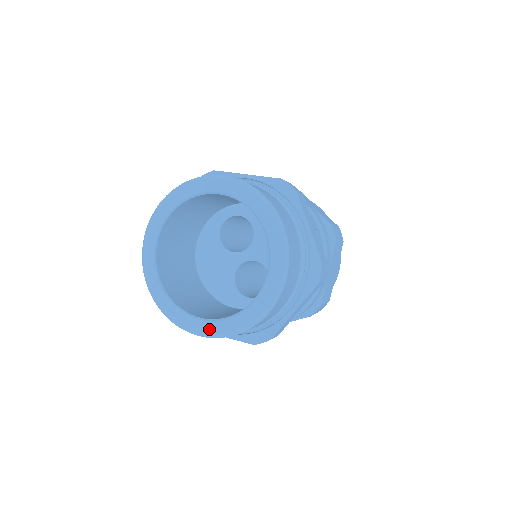
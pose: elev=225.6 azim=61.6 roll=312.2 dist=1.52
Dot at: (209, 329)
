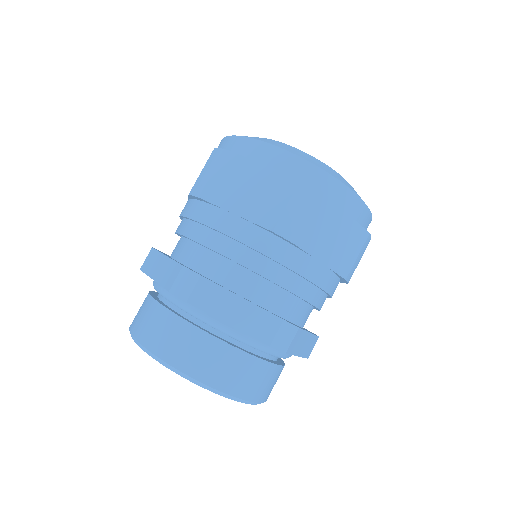
Dot at: occluded
